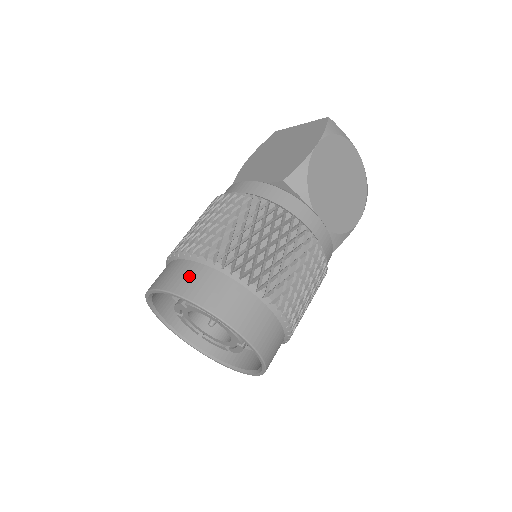
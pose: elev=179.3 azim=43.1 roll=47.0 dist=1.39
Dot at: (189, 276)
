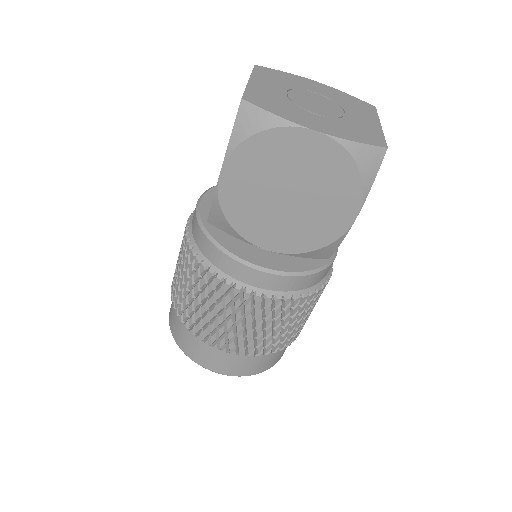
Dot at: (172, 311)
